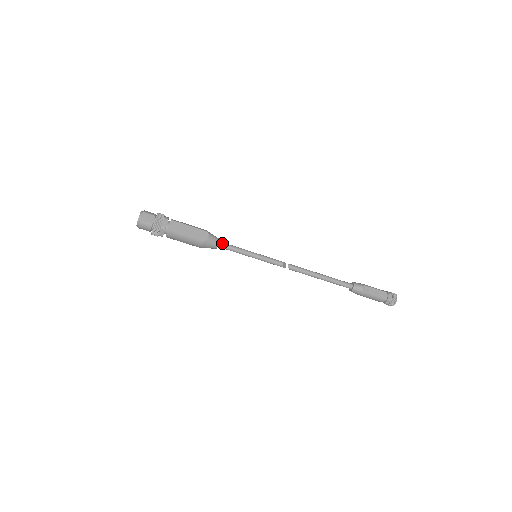
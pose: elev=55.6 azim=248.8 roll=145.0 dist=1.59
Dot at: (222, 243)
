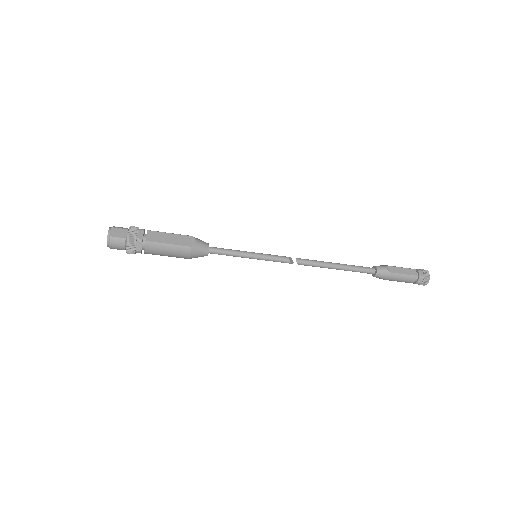
Dot at: (213, 248)
